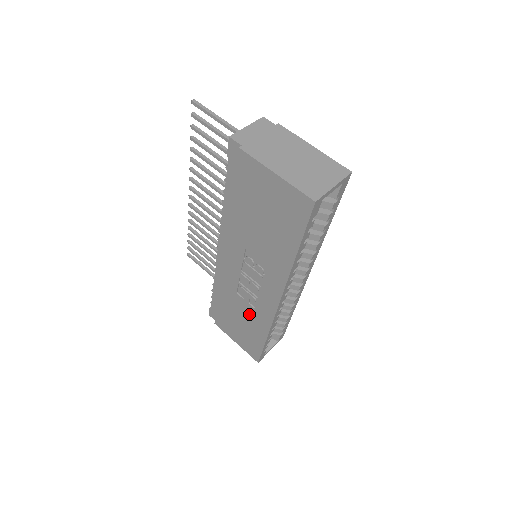
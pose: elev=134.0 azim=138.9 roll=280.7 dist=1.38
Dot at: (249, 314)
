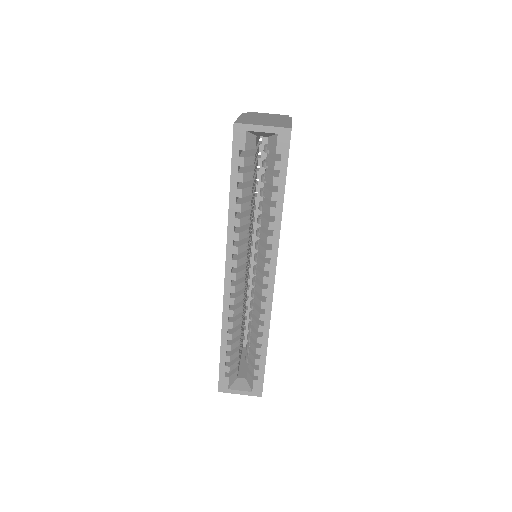
Dot at: occluded
